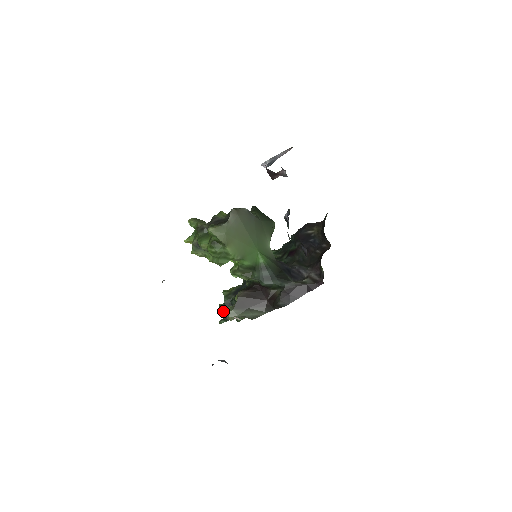
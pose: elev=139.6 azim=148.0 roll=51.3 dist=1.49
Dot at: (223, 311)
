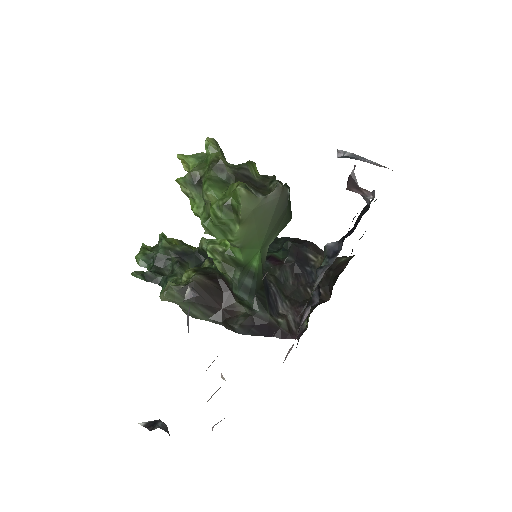
Dot at: (145, 259)
